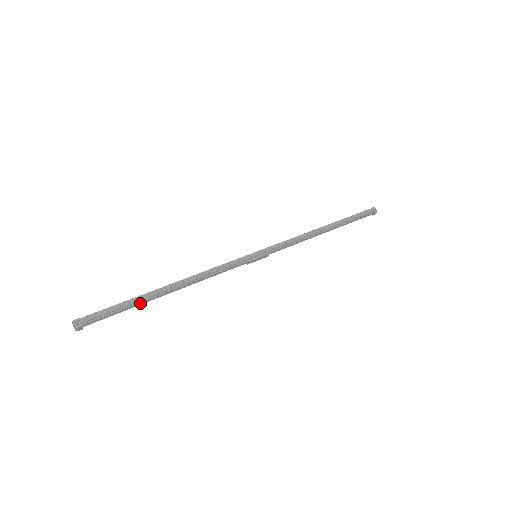
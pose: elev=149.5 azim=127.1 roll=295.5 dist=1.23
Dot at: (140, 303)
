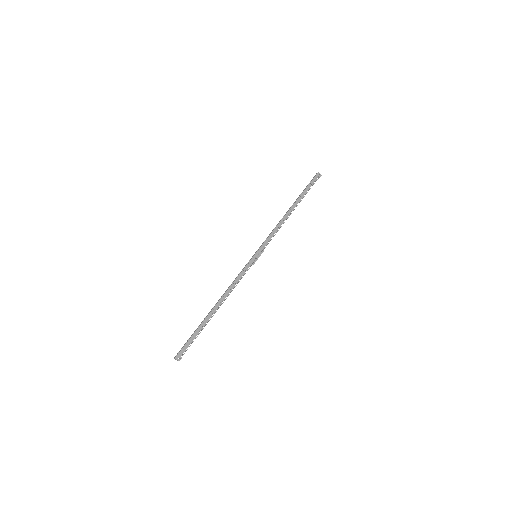
Dot at: occluded
